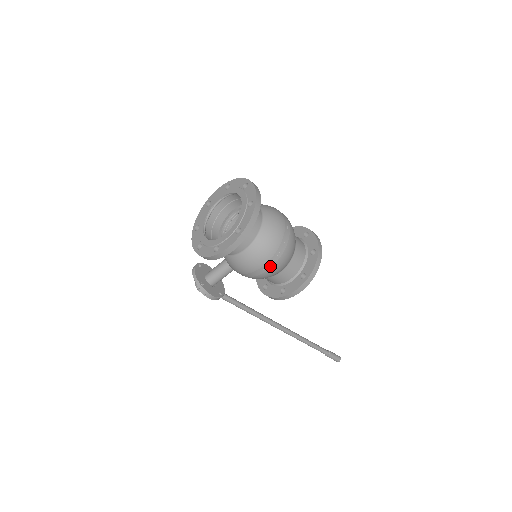
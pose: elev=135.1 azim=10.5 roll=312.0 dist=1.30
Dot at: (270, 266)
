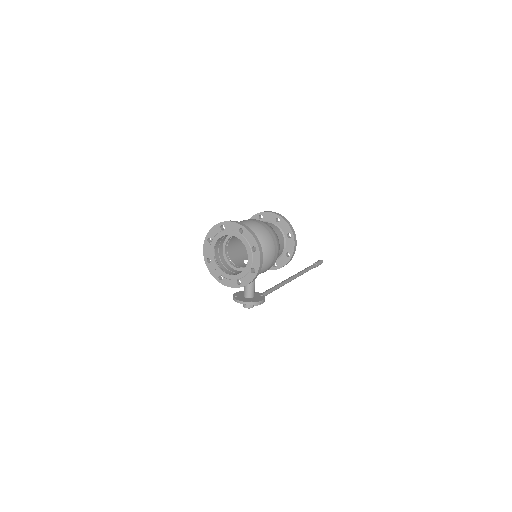
Dot at: (277, 249)
